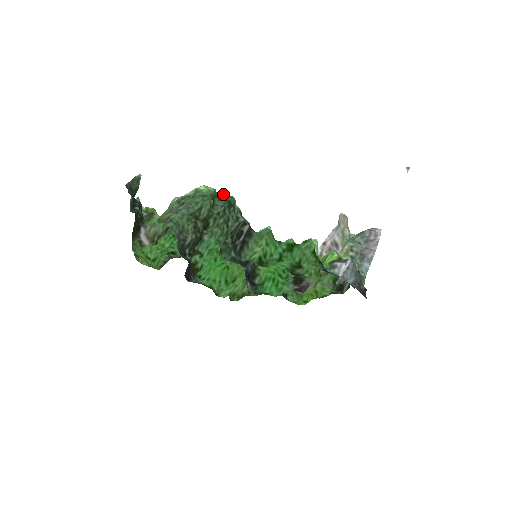
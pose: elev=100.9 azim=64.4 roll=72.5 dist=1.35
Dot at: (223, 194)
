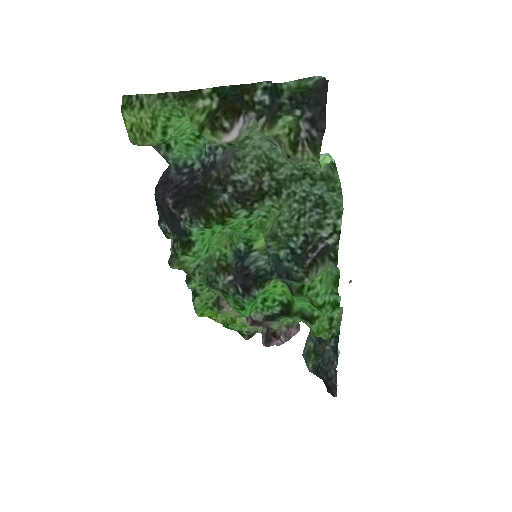
Dot at: (340, 195)
